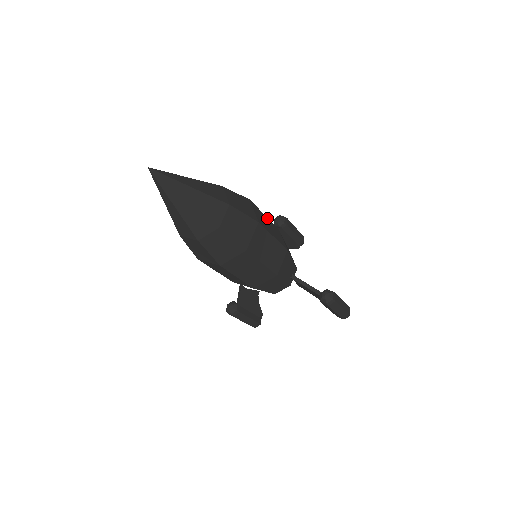
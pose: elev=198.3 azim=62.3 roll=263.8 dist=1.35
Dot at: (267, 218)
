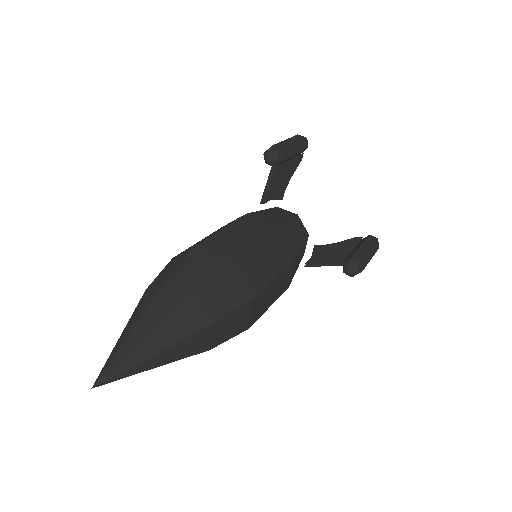
Dot at: (261, 242)
